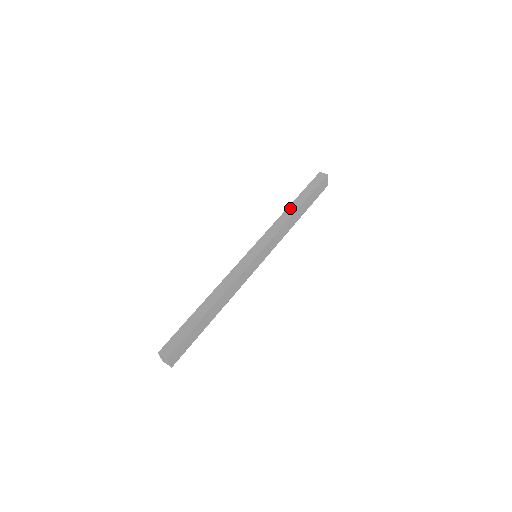
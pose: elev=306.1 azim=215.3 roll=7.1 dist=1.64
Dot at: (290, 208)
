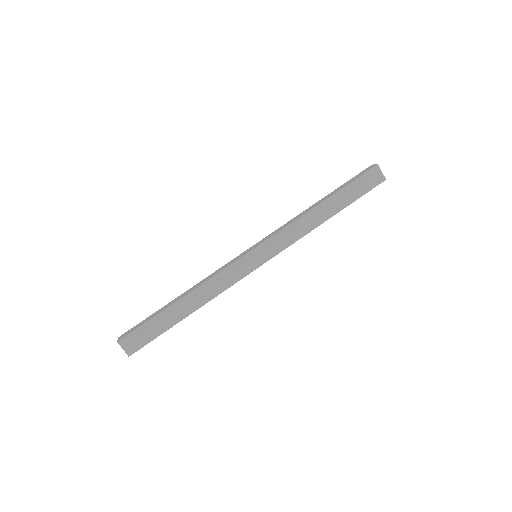
Dot at: (313, 205)
